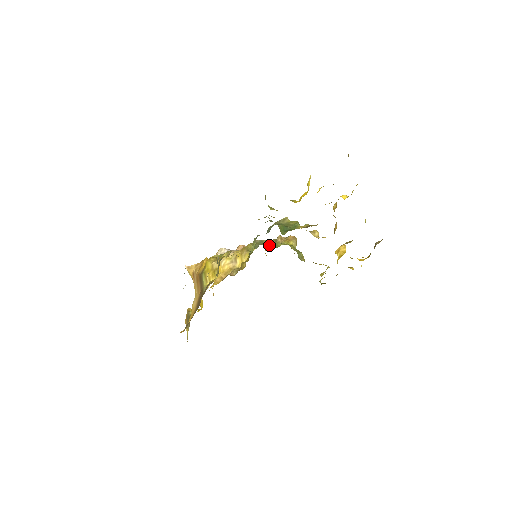
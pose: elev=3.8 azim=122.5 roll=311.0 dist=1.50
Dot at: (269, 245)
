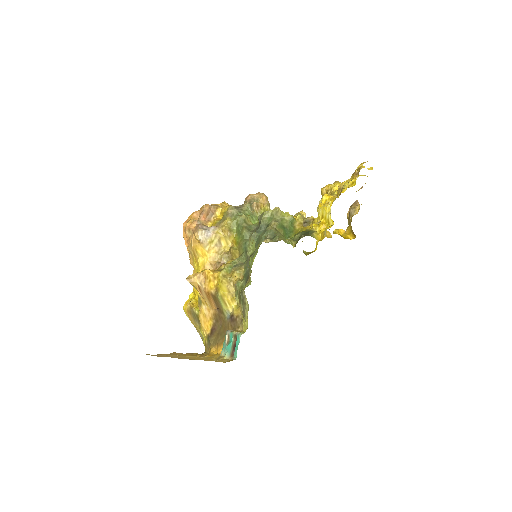
Dot at: (249, 219)
